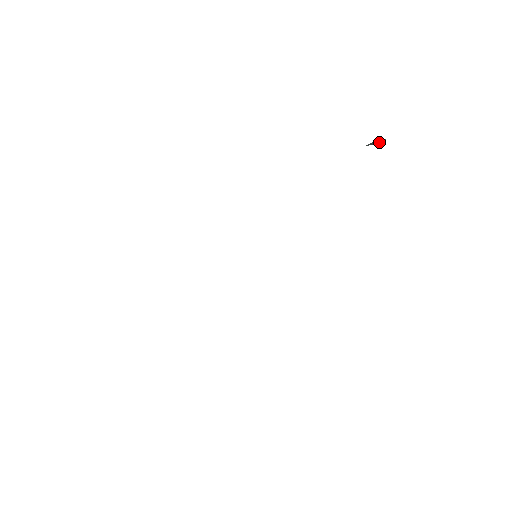
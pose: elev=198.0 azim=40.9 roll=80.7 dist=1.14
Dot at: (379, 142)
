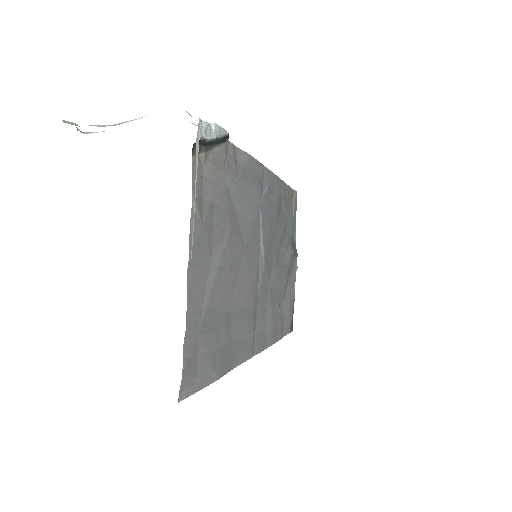
Dot at: (205, 140)
